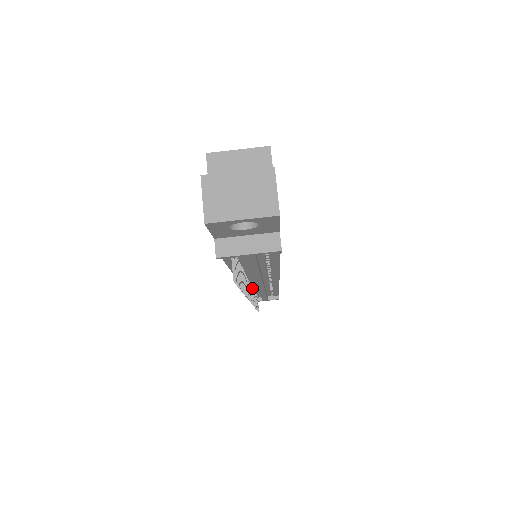
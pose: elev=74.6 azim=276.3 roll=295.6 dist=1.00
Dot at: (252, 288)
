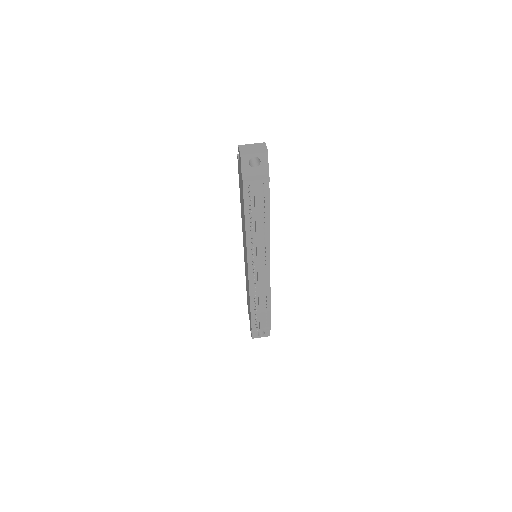
Dot at: occluded
